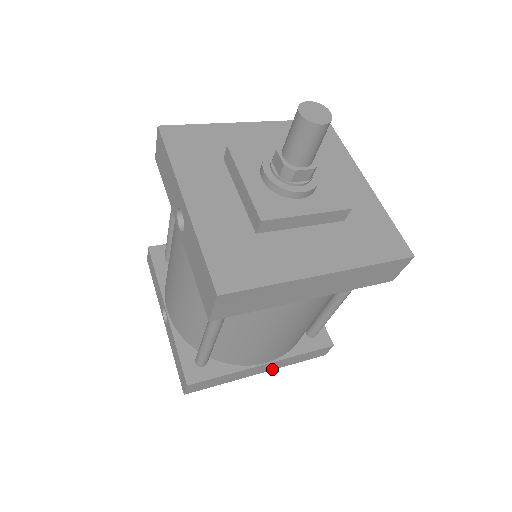
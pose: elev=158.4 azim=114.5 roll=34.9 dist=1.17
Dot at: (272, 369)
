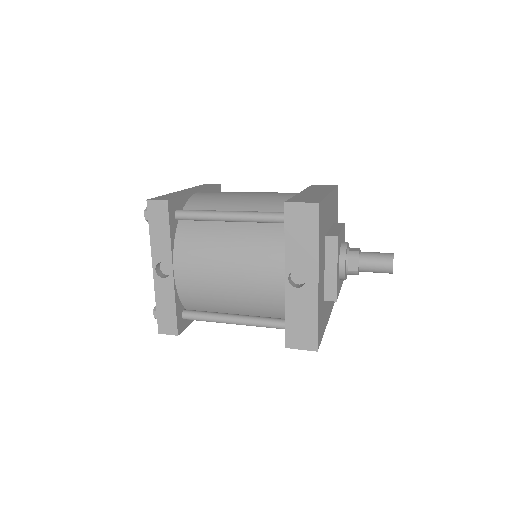
Dot at: occluded
